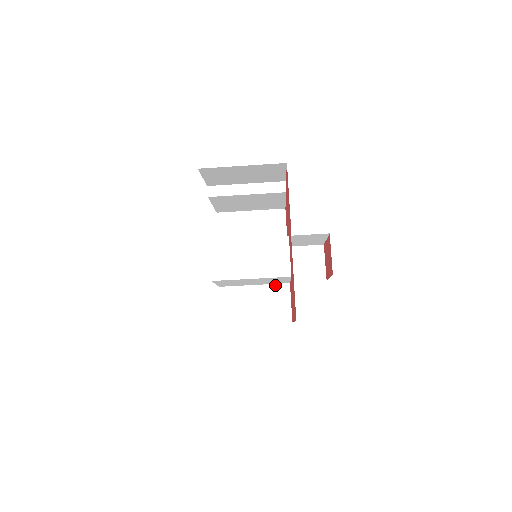
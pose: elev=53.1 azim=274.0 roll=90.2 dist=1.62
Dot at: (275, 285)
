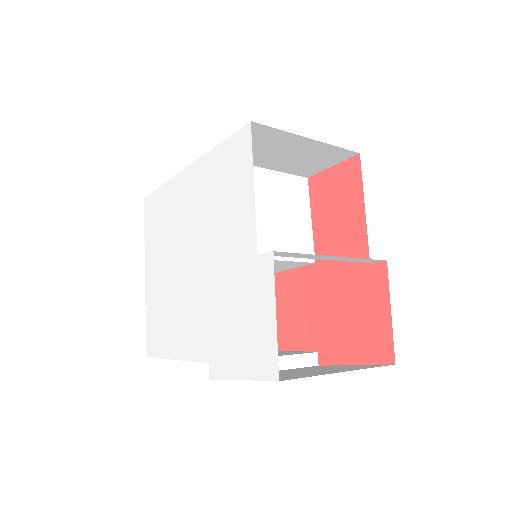
Dot at: occluded
